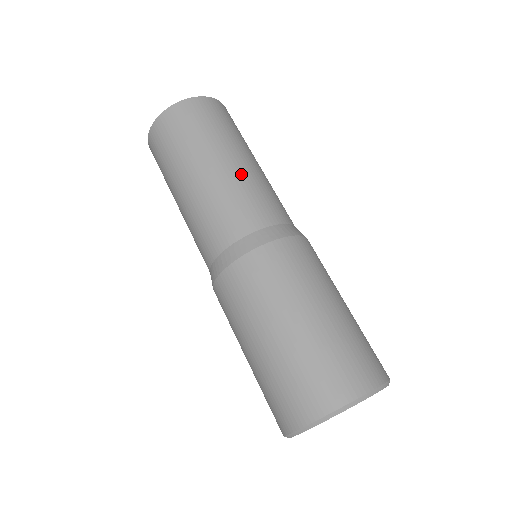
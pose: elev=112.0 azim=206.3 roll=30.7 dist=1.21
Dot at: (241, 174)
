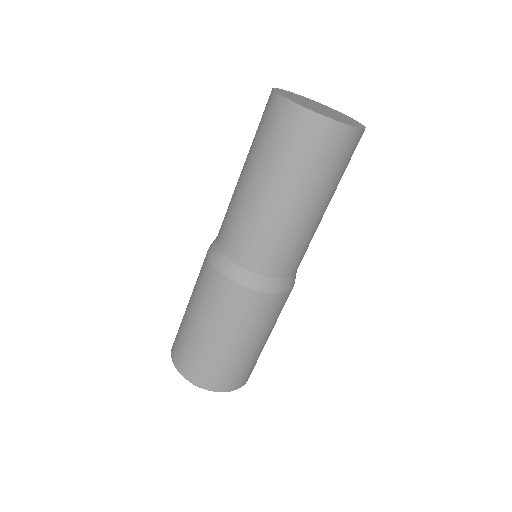
Dot at: (302, 227)
